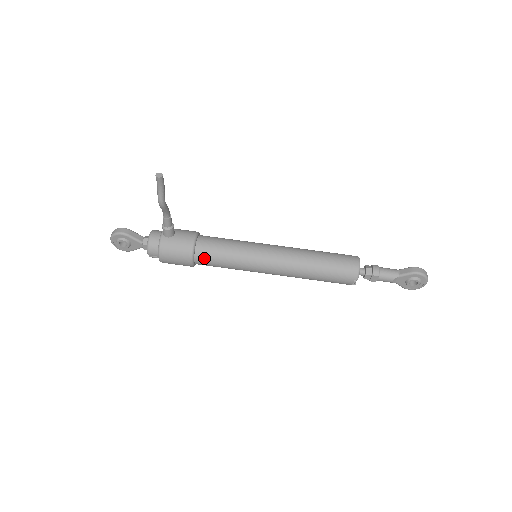
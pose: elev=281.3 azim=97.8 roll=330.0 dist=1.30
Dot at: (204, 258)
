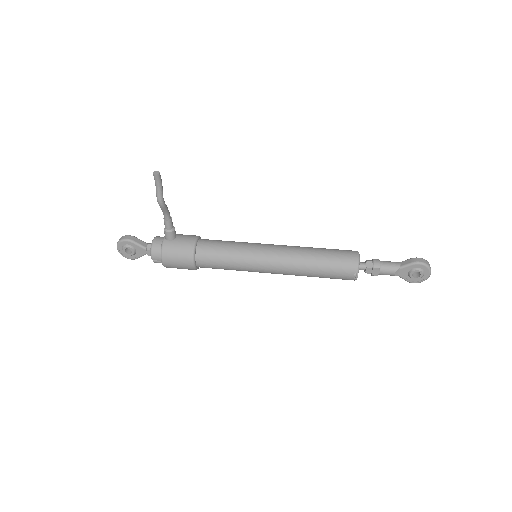
Dot at: (205, 259)
